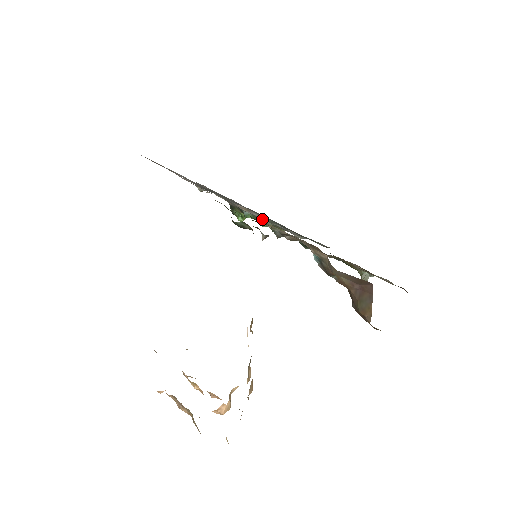
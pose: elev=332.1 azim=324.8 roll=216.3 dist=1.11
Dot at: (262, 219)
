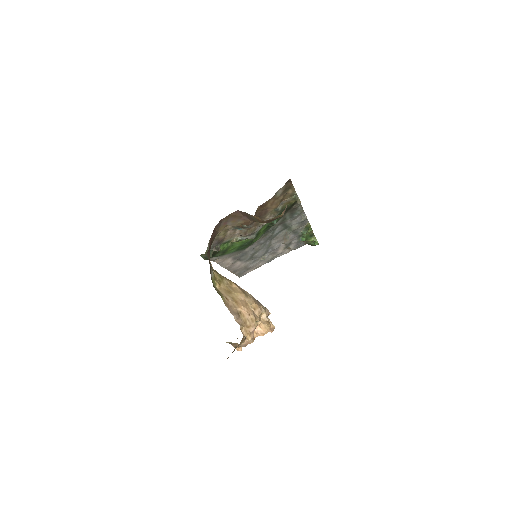
Dot at: (300, 233)
